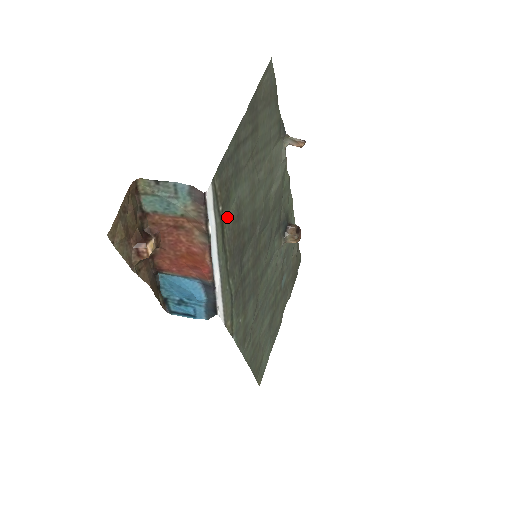
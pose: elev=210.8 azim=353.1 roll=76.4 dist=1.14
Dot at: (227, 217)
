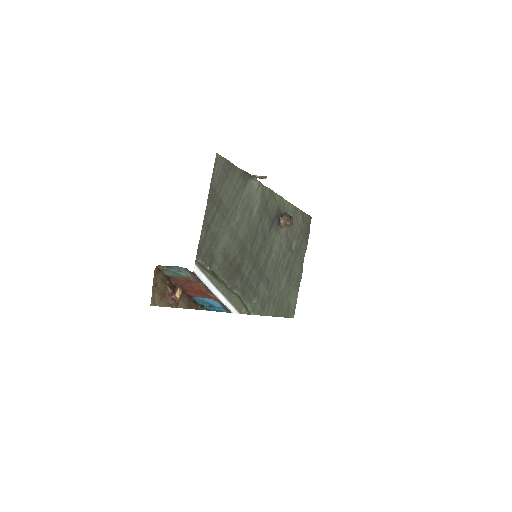
Dot at: (216, 266)
